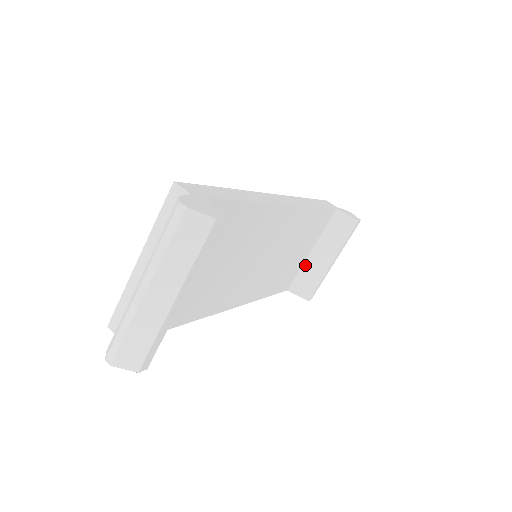
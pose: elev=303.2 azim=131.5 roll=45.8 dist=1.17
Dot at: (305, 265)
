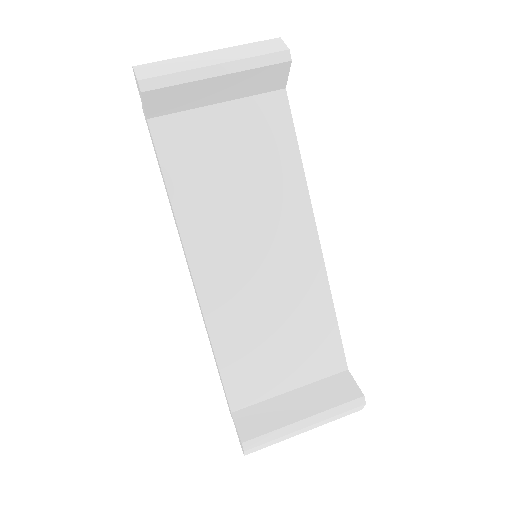
Dot at: (273, 400)
